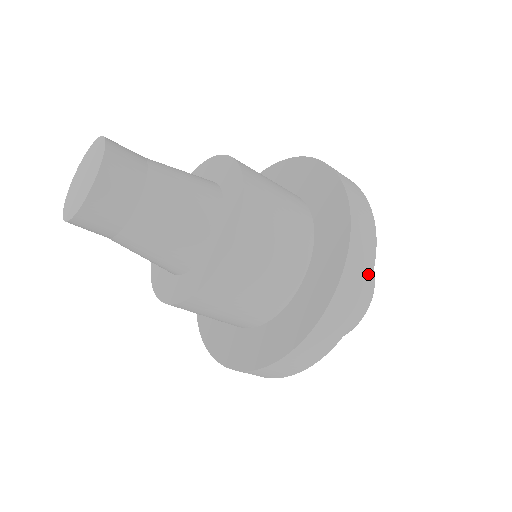
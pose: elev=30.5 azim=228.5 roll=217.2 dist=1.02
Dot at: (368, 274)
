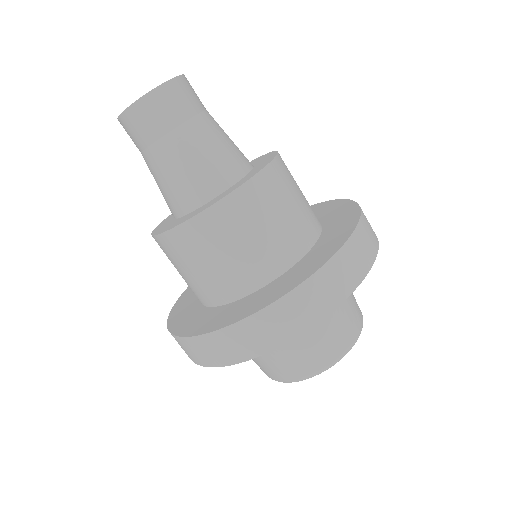
Dot at: (373, 252)
